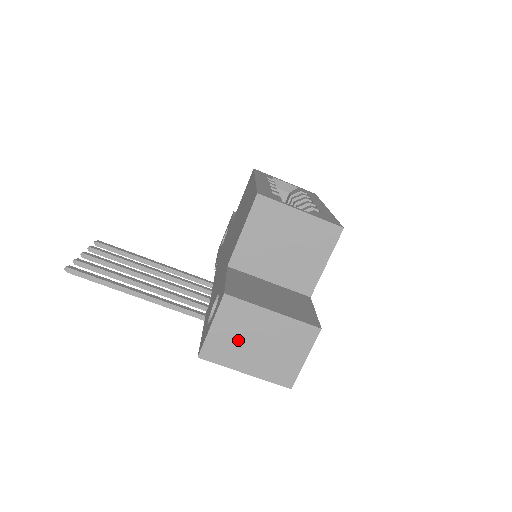
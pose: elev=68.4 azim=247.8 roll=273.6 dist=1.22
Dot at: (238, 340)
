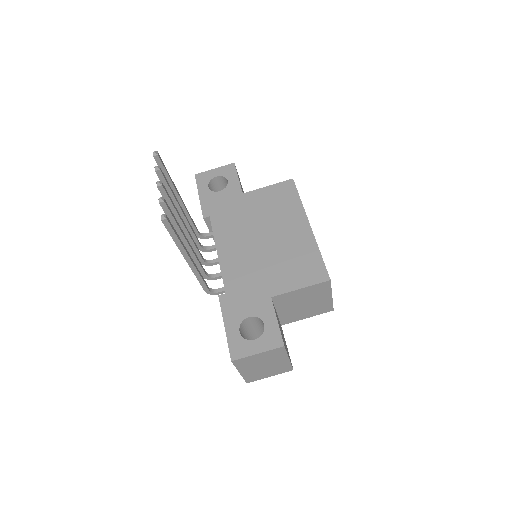
Dot at: (259, 362)
